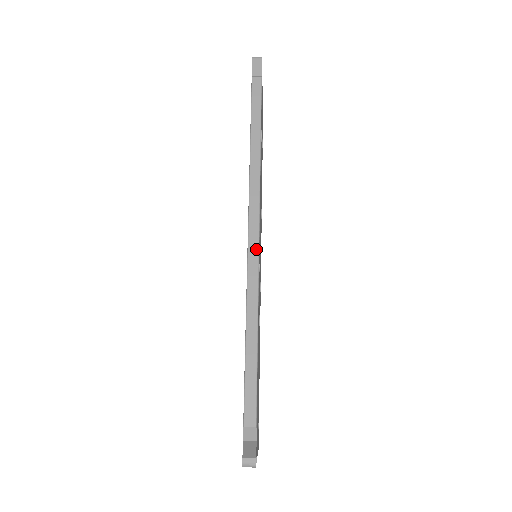
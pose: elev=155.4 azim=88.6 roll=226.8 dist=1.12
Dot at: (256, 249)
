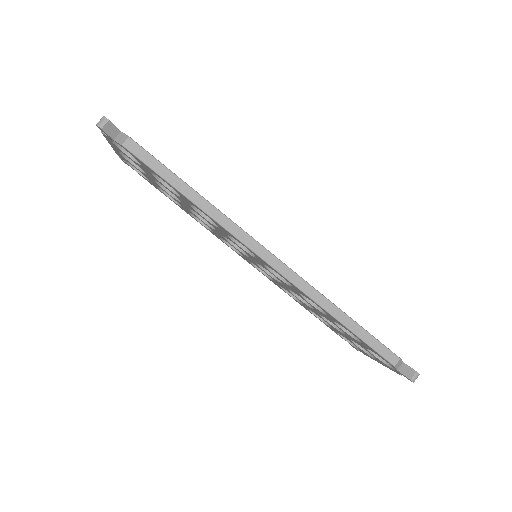
Dot at: (286, 268)
